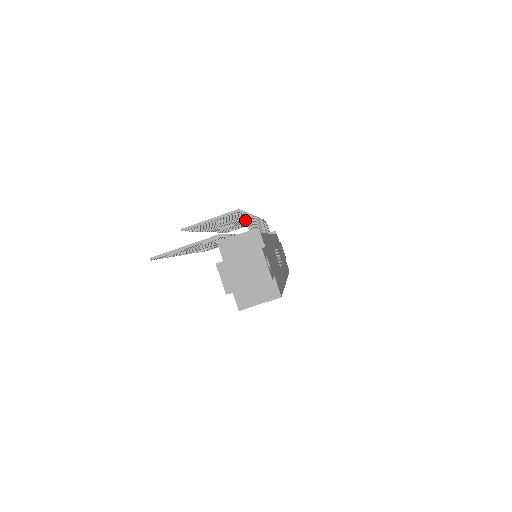
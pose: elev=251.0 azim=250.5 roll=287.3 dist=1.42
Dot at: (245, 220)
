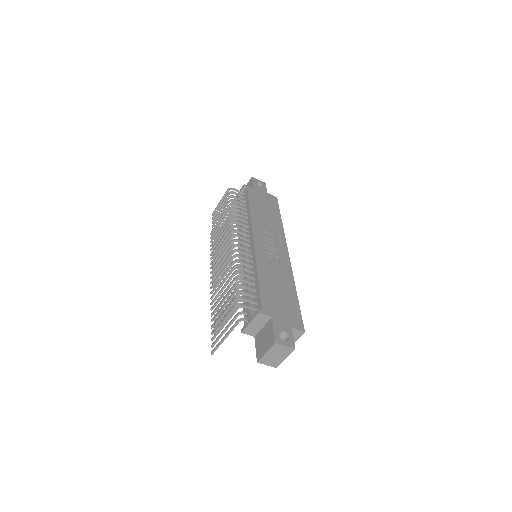
Dot at: (228, 242)
